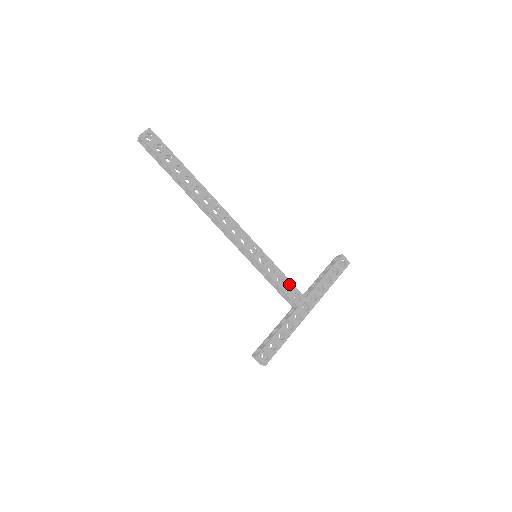
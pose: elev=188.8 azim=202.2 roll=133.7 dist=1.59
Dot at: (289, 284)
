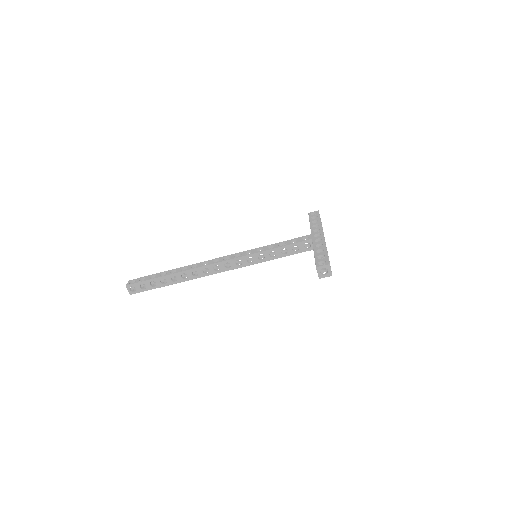
Dot at: (291, 241)
